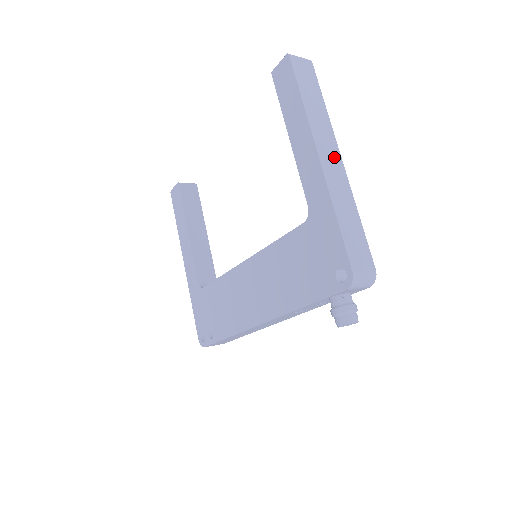
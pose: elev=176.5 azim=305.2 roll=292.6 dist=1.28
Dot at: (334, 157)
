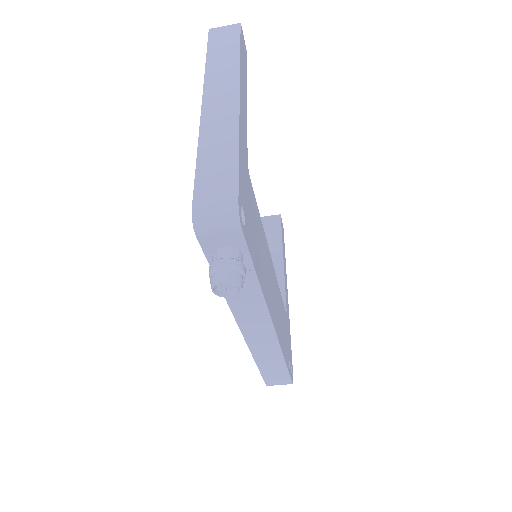
Dot at: (227, 98)
